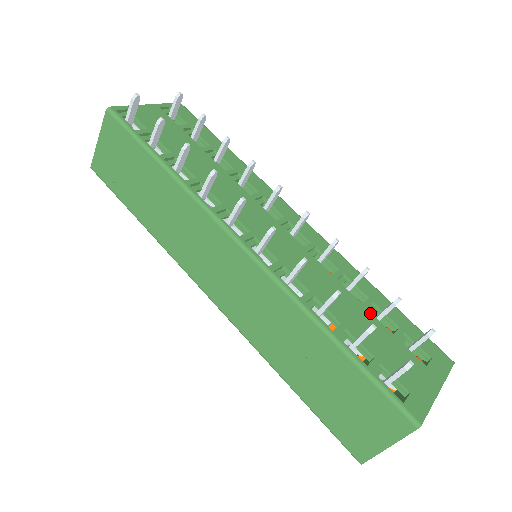
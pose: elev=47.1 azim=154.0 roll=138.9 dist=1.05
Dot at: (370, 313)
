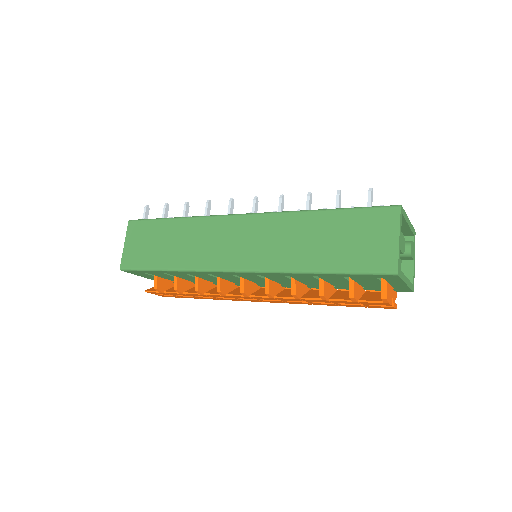
Dot at: occluded
